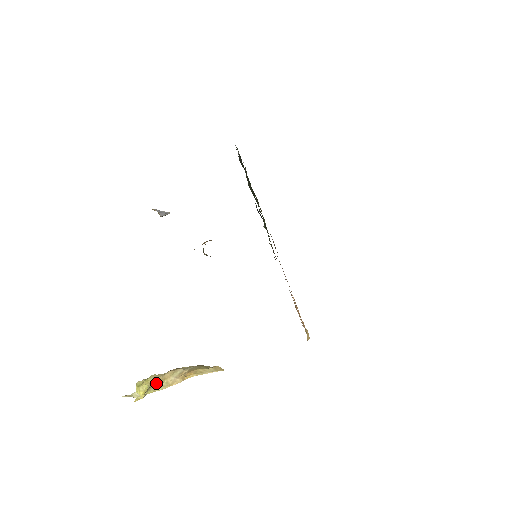
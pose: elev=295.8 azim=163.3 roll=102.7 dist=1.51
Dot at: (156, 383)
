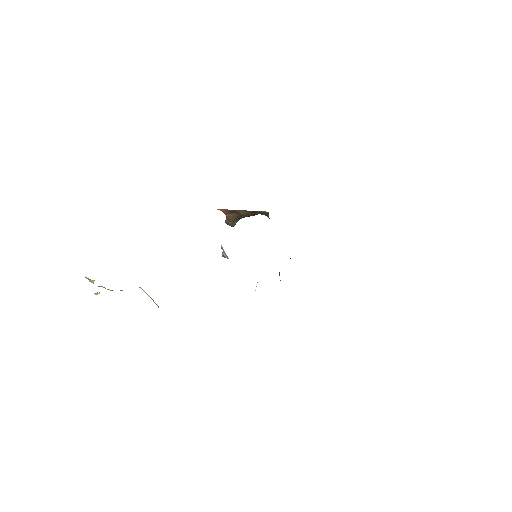
Dot at: occluded
